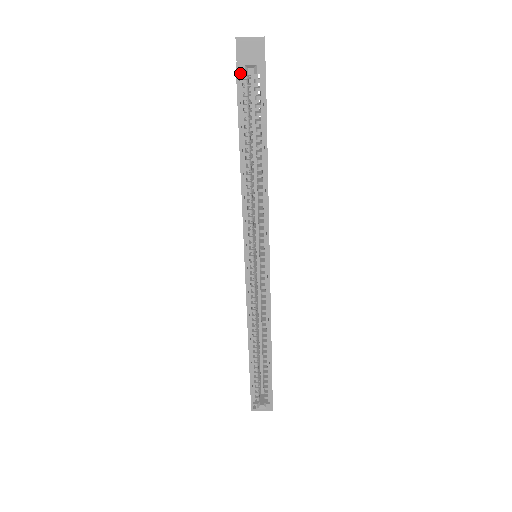
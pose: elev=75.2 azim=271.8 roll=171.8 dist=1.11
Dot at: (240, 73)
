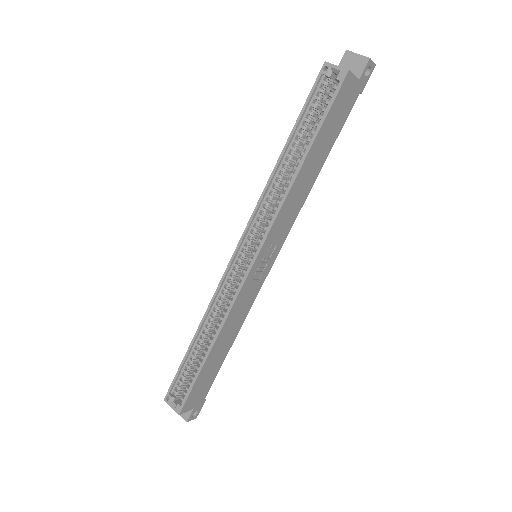
Dot at: (323, 72)
